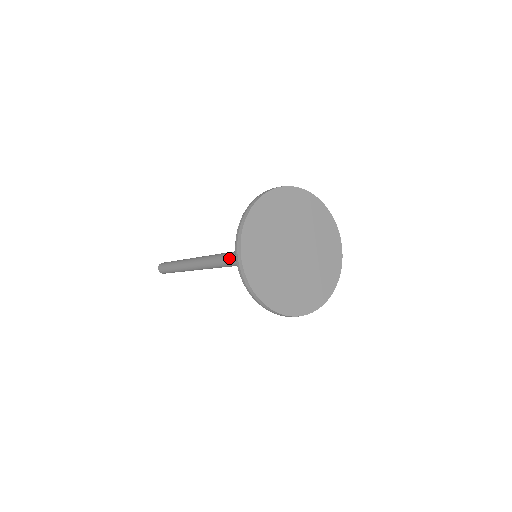
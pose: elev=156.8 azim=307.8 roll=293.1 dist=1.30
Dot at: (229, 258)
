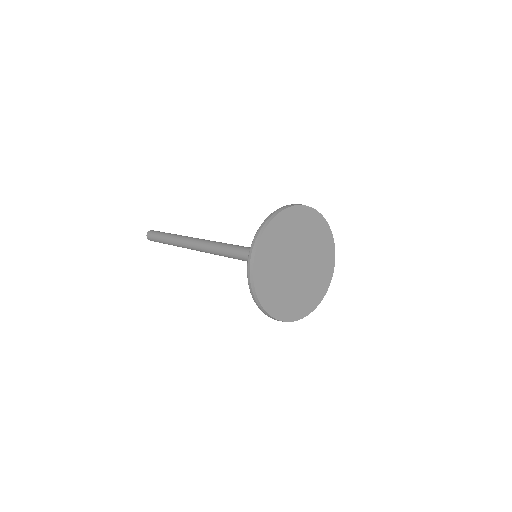
Dot at: (230, 248)
